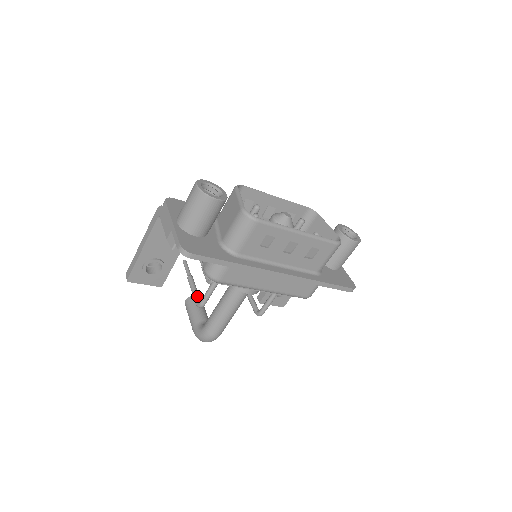
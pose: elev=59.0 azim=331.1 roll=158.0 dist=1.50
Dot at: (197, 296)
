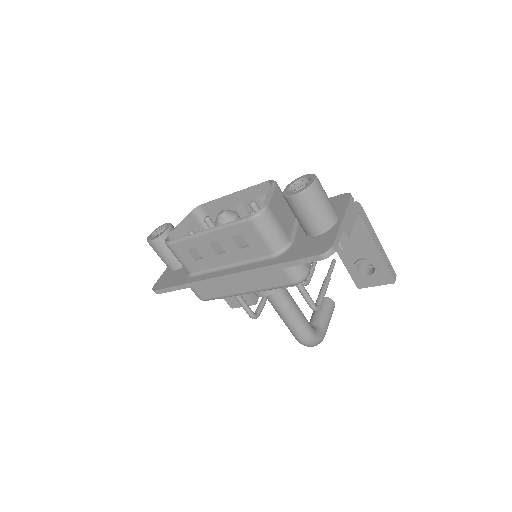
Dot at: (257, 308)
